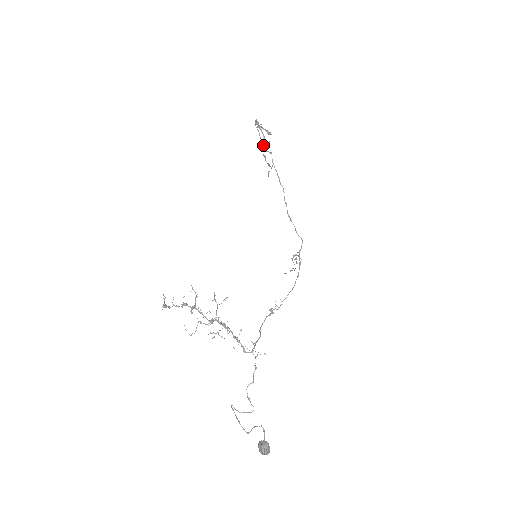
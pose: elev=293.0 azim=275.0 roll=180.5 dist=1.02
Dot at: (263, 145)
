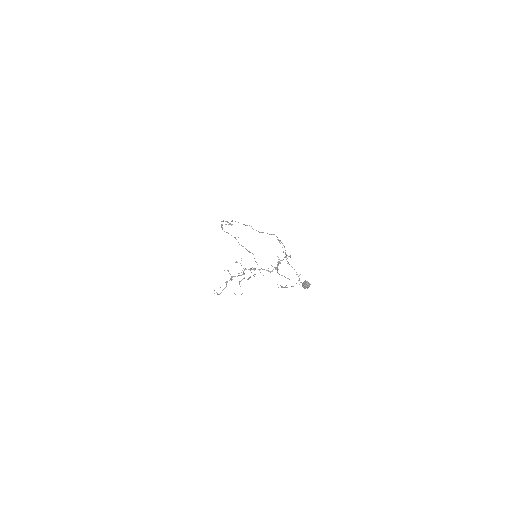
Dot at: (235, 238)
